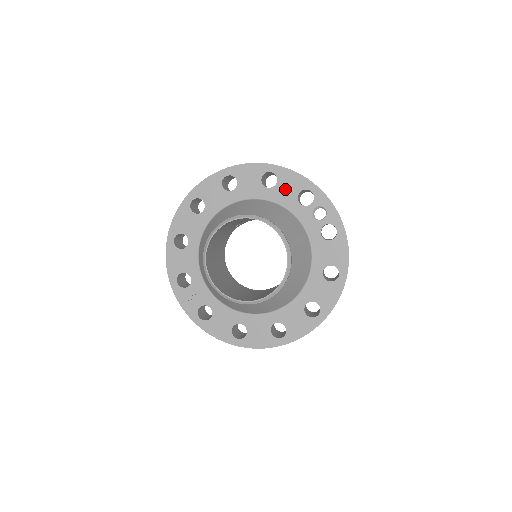
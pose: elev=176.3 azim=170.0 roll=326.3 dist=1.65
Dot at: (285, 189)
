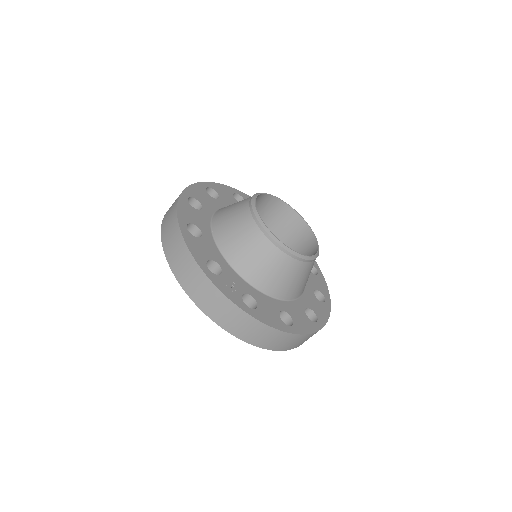
Dot at: occluded
